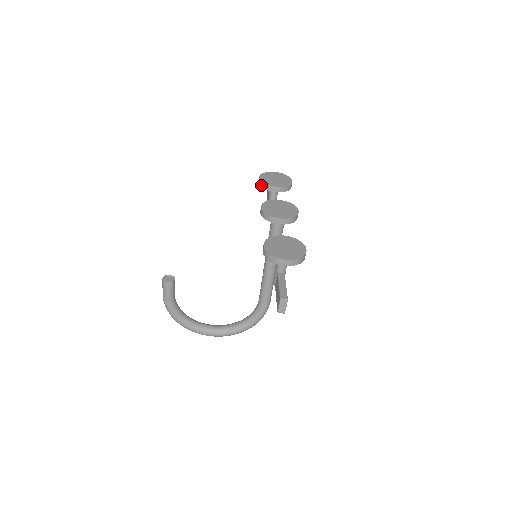
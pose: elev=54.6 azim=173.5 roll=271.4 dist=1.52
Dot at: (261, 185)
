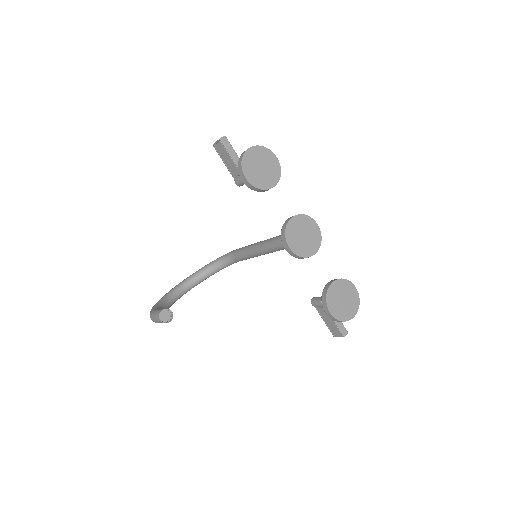
Dot at: (252, 189)
